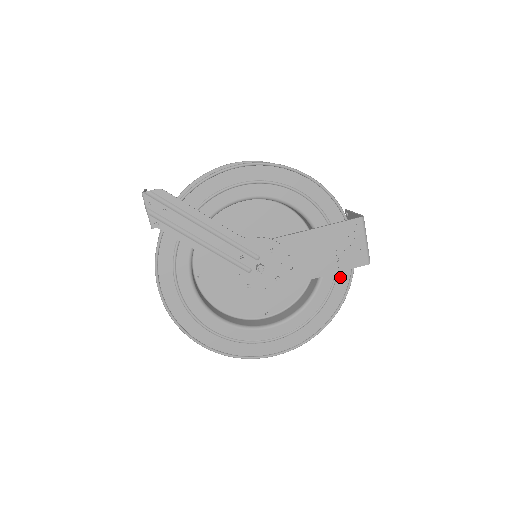
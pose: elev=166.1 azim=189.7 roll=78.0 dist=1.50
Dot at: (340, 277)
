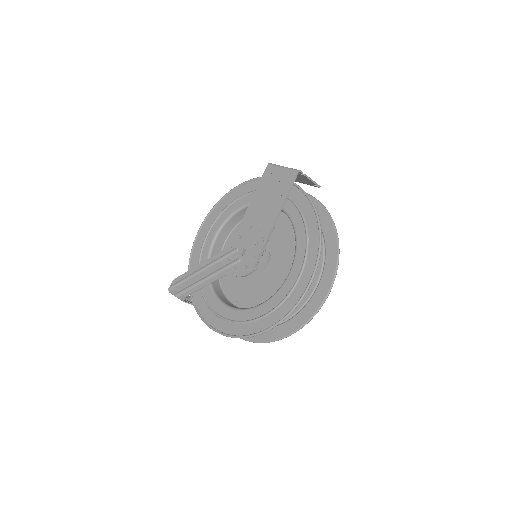
Dot at: (297, 199)
